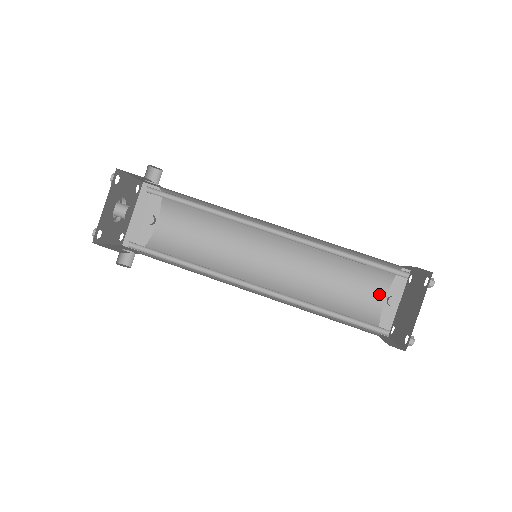
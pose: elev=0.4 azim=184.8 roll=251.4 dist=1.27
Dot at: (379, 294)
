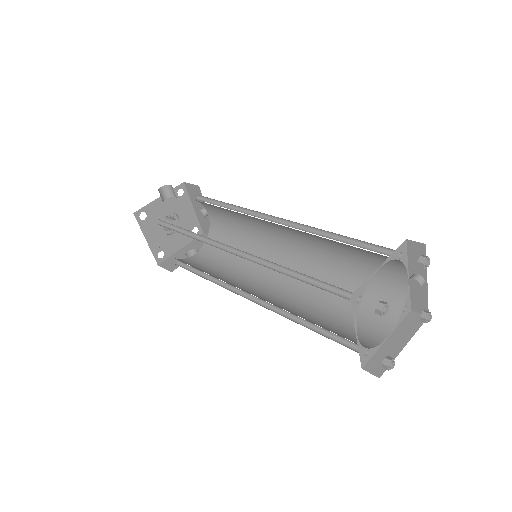
Dot at: (399, 272)
